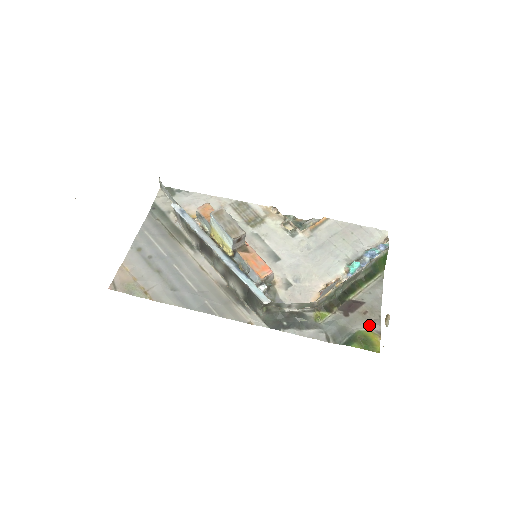
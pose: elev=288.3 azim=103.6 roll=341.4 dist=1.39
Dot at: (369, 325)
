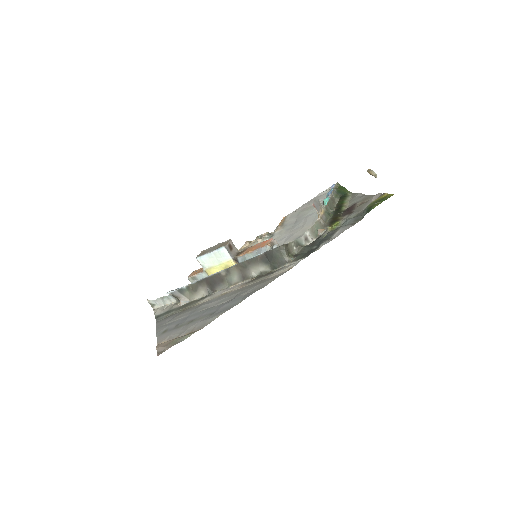
Dot at: (371, 200)
